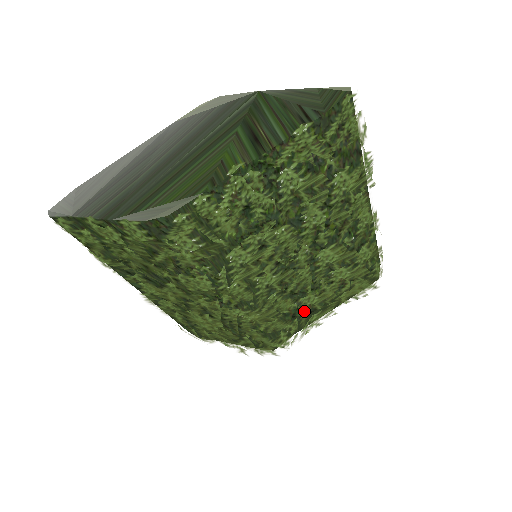
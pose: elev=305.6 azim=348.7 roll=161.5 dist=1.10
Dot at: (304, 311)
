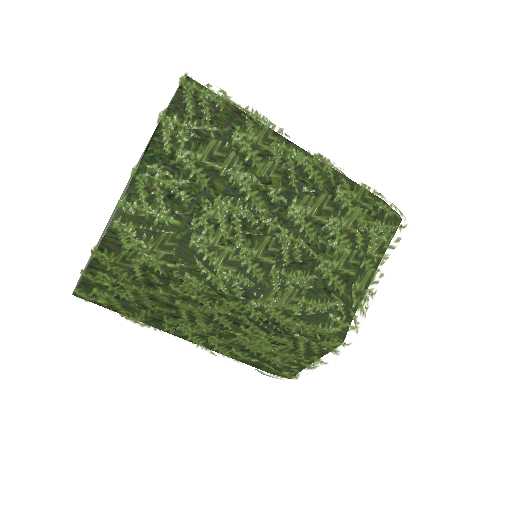
Dot at: (331, 280)
